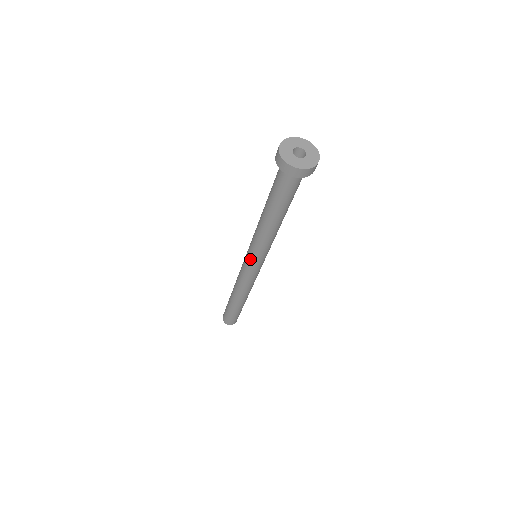
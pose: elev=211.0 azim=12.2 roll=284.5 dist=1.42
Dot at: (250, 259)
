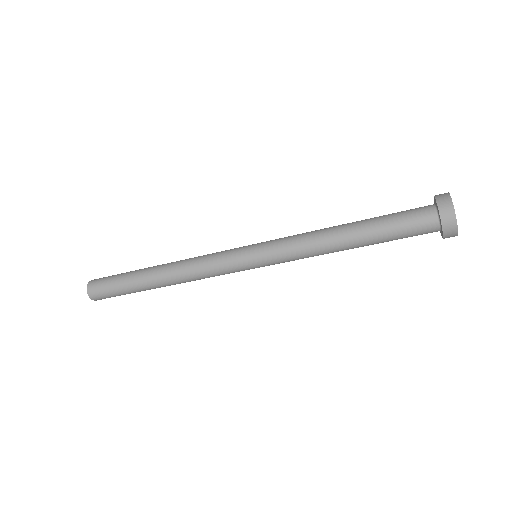
Dot at: (261, 266)
